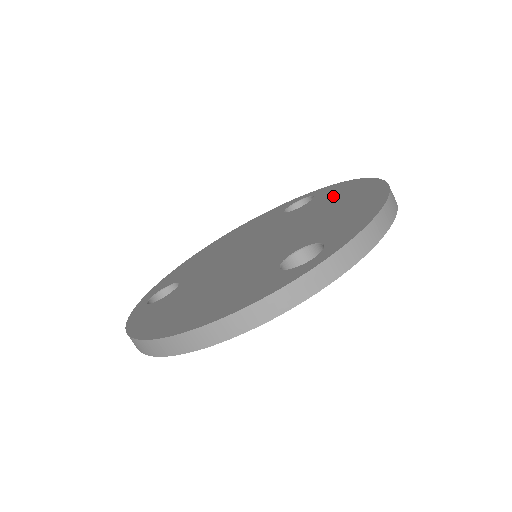
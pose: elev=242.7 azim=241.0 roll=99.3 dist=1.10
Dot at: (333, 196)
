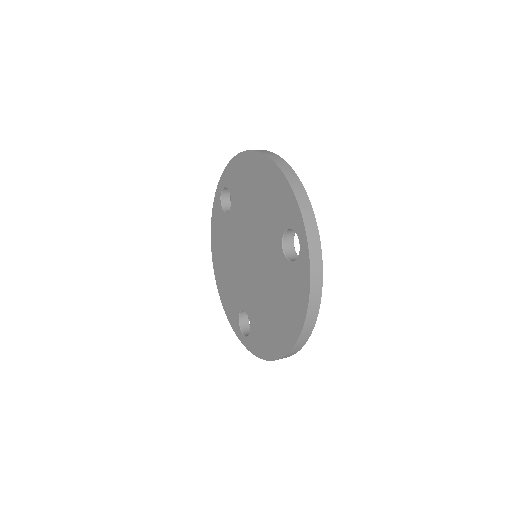
Dot at: (241, 182)
